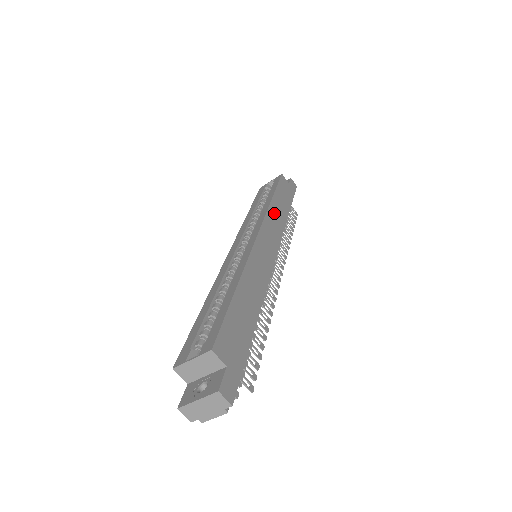
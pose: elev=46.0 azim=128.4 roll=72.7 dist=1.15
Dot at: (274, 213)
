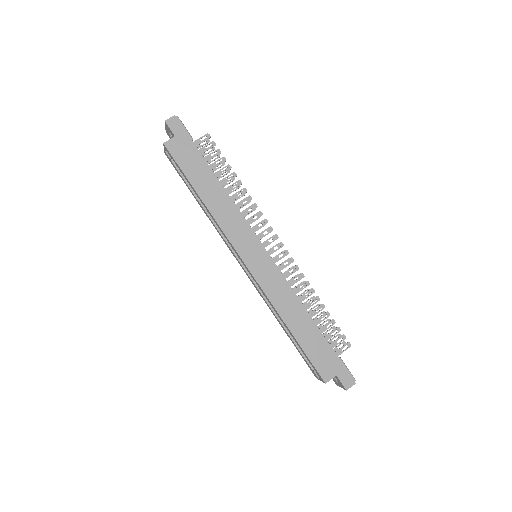
Dot at: (221, 214)
